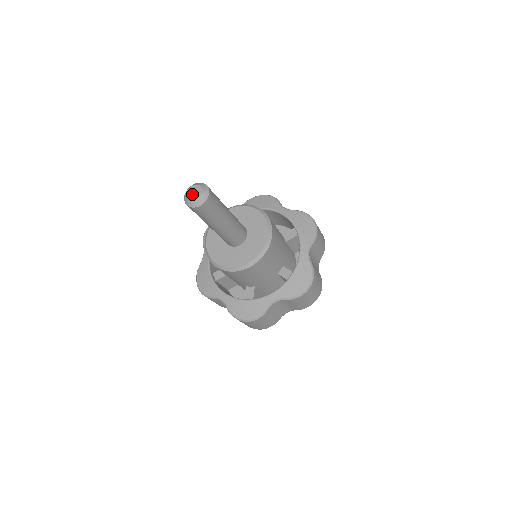
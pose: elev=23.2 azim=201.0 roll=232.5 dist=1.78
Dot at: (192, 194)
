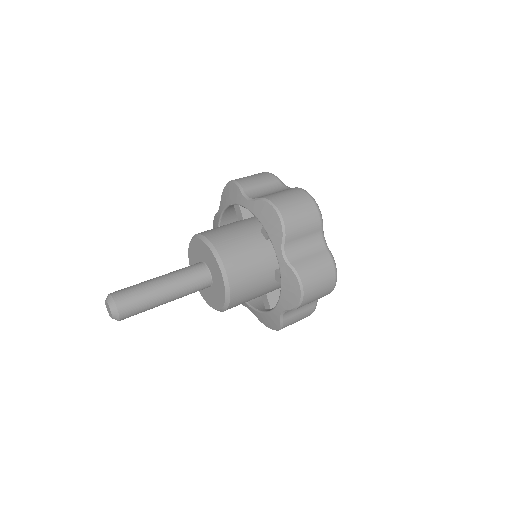
Dot at: (107, 309)
